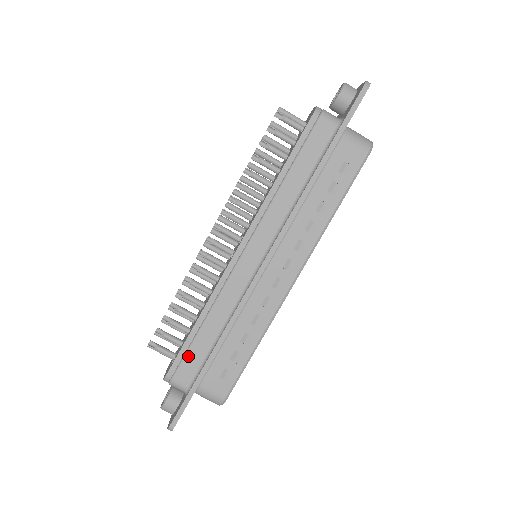
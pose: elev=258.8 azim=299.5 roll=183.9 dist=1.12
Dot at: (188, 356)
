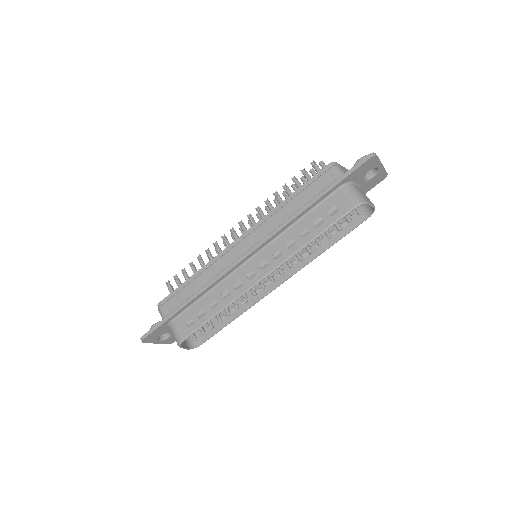
Dot at: (176, 296)
